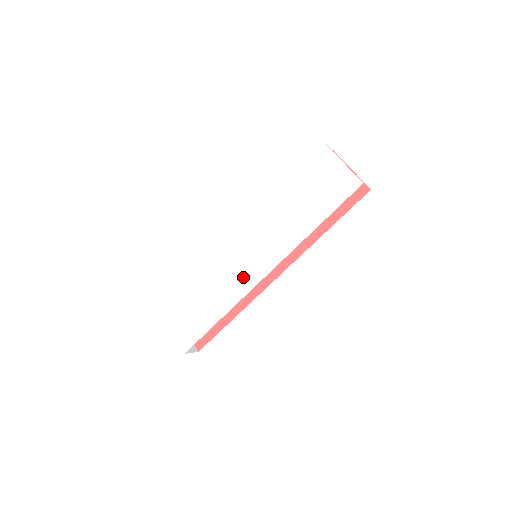
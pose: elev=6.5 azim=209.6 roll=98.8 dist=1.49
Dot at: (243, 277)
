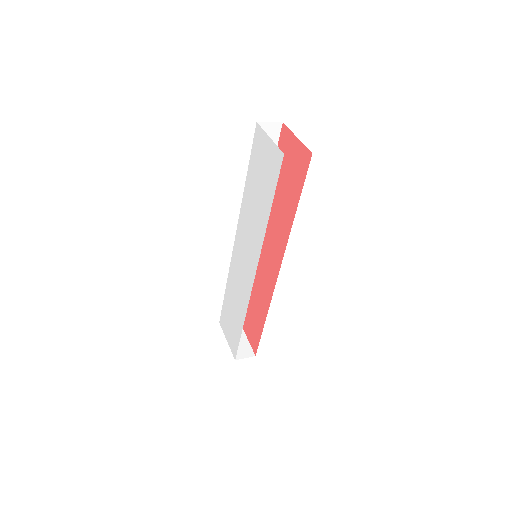
Dot at: (245, 281)
